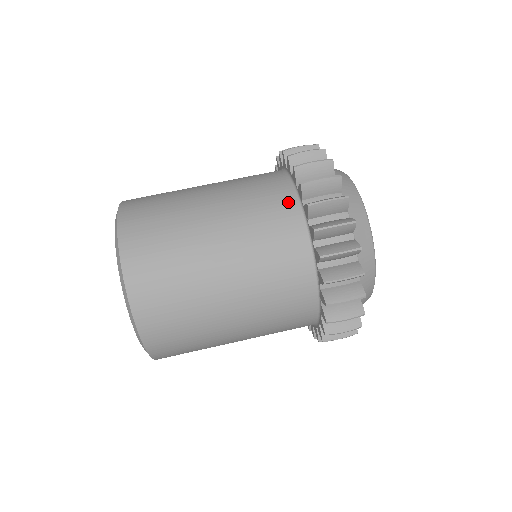
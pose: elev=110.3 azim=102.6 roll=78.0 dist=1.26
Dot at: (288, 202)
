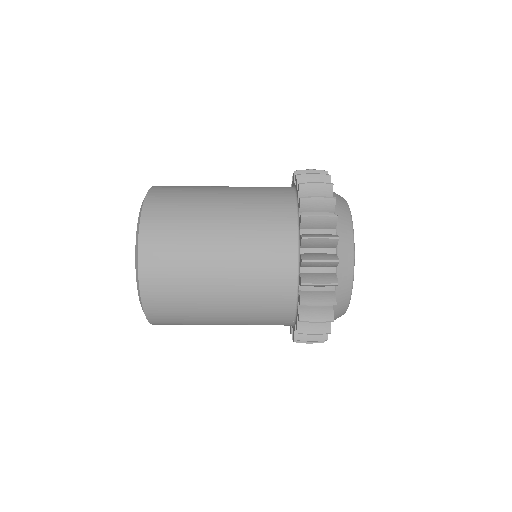
Dot at: (288, 212)
